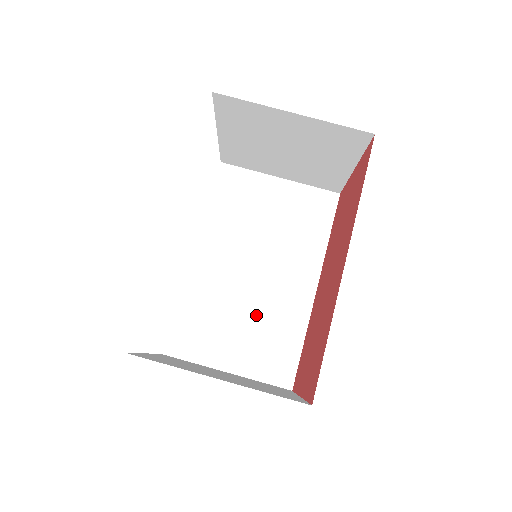
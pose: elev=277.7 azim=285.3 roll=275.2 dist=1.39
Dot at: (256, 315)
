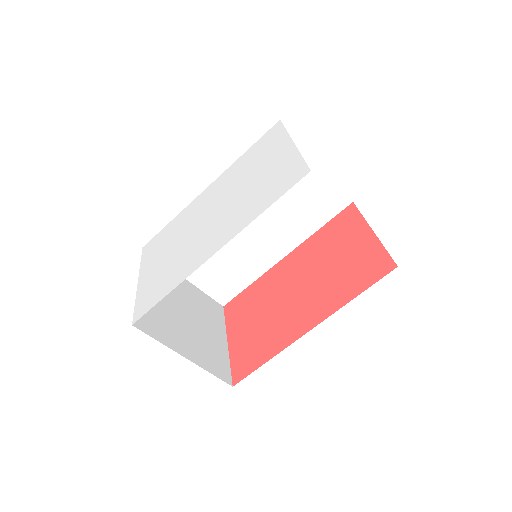
Dot at: (229, 255)
